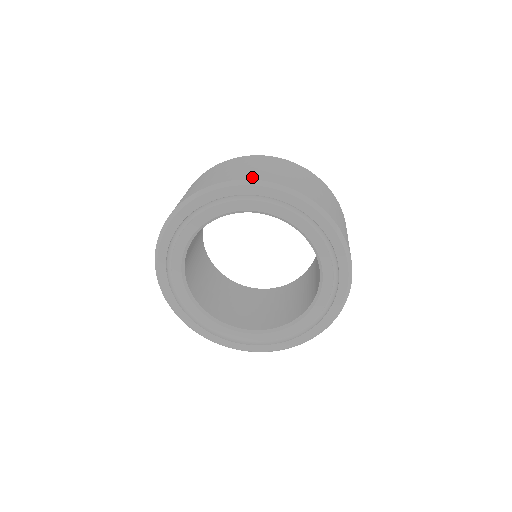
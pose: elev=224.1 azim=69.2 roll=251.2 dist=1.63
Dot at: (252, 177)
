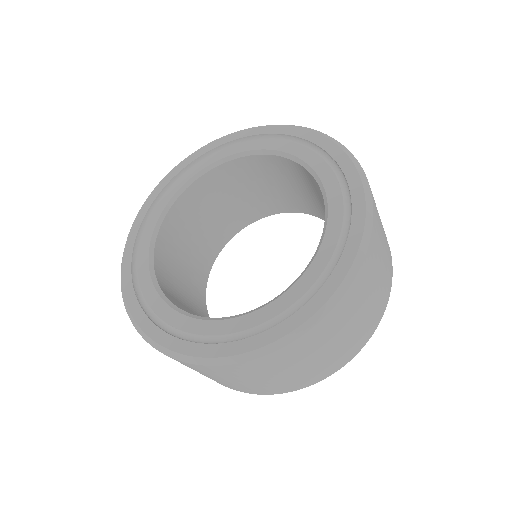
Dot at: occluded
